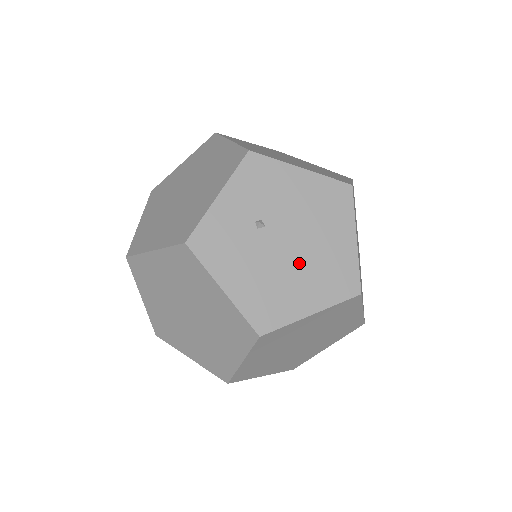
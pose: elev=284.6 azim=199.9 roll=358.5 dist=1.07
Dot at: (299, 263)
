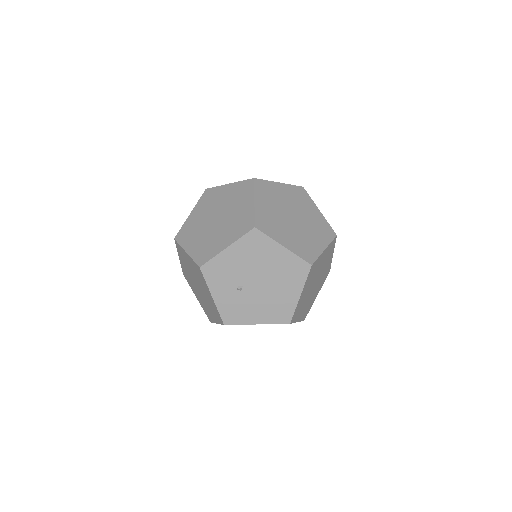
Dot at: (272, 284)
